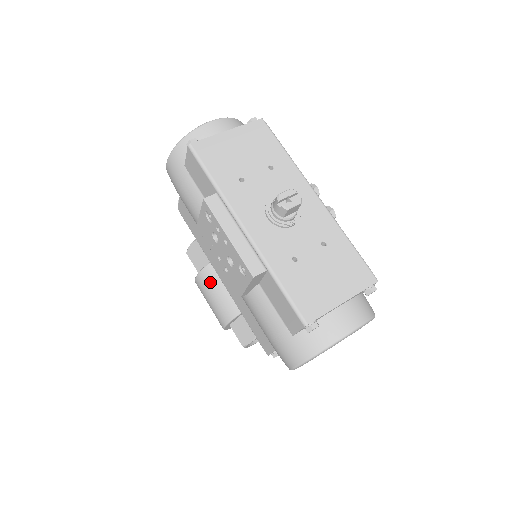
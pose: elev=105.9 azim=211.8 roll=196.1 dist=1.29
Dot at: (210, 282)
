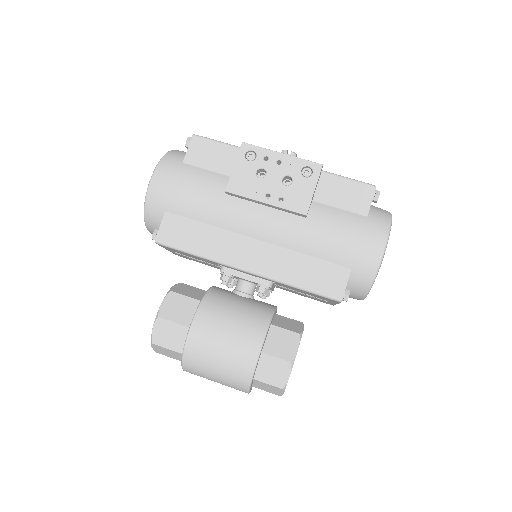
Dot at: (217, 310)
